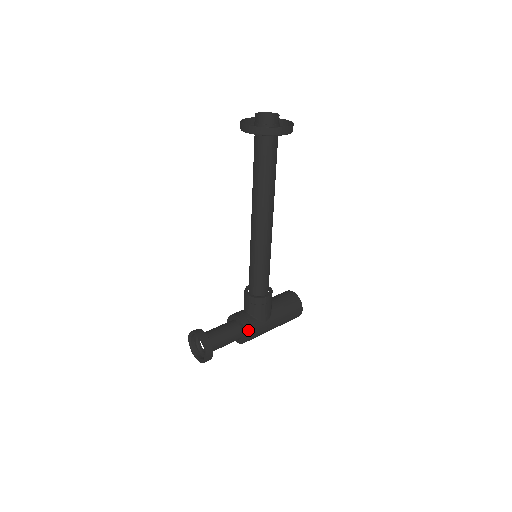
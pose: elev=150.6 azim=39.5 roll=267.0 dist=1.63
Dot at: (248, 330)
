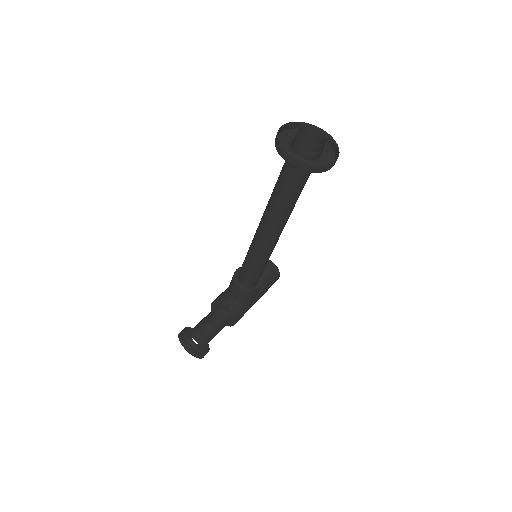
Dot at: (237, 318)
